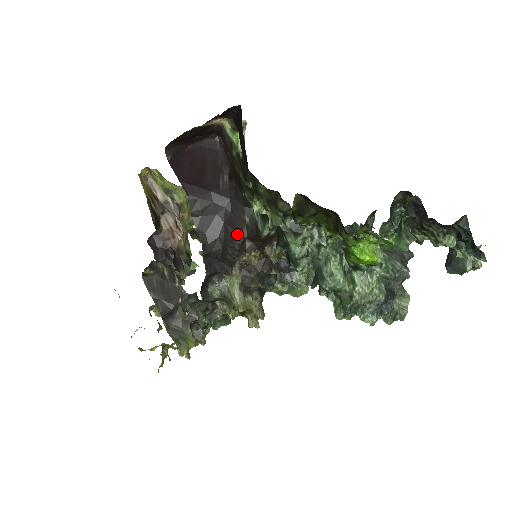
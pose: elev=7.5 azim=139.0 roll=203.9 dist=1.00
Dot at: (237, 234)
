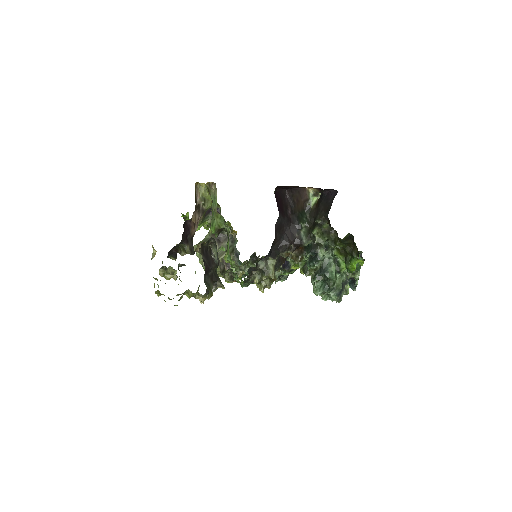
Dot at: (291, 240)
